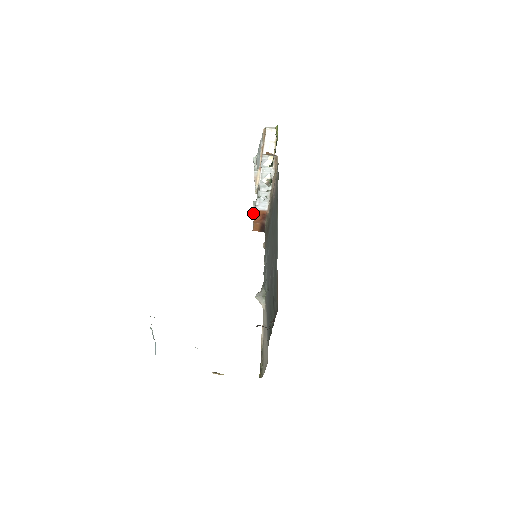
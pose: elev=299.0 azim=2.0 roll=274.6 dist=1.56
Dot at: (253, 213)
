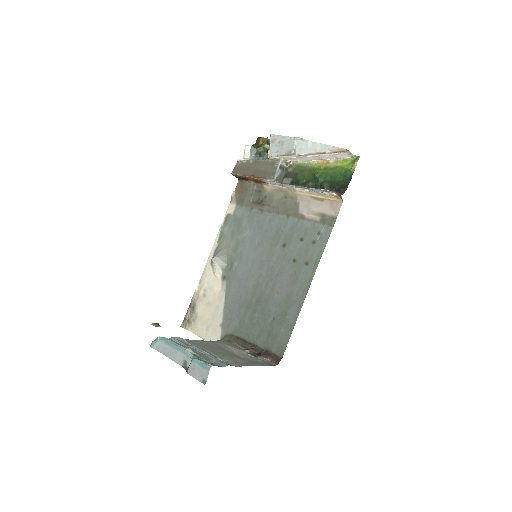
Dot at: (244, 158)
